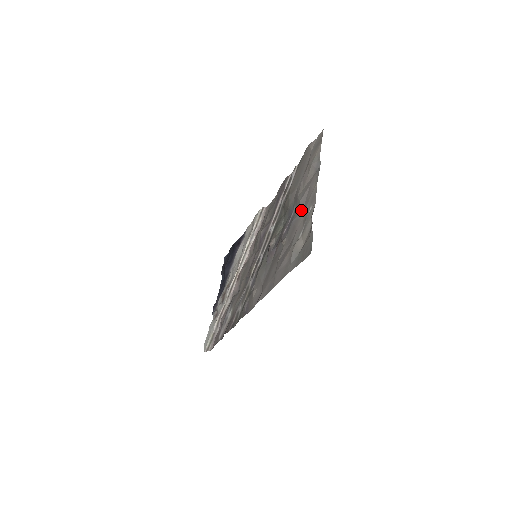
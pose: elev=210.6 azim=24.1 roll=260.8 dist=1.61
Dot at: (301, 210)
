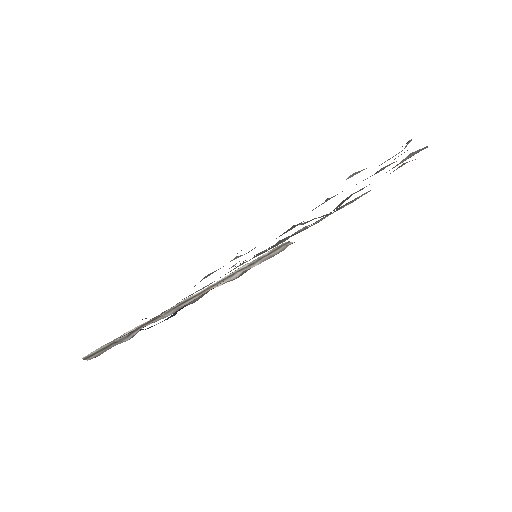
Dot at: (379, 170)
